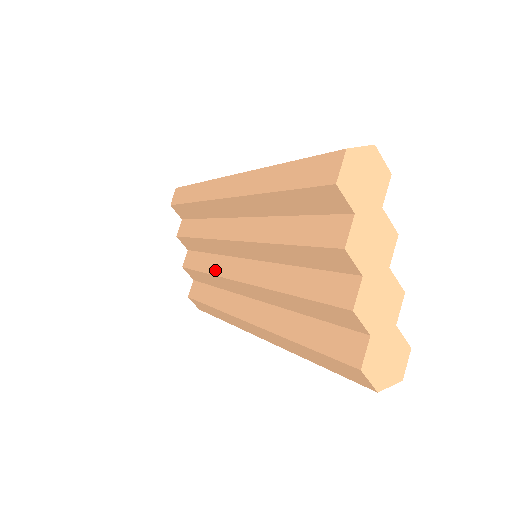
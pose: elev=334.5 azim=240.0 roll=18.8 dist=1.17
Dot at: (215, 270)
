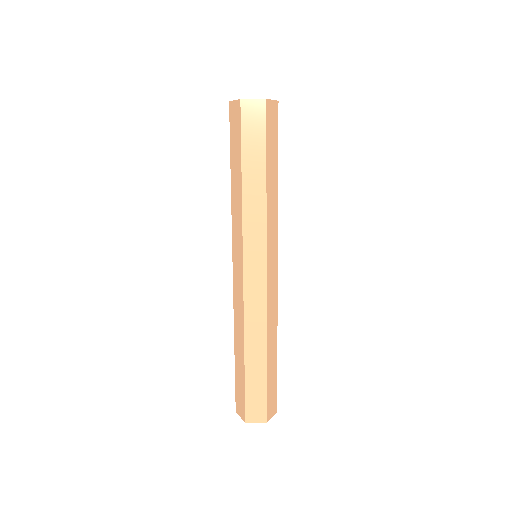
Dot at: occluded
